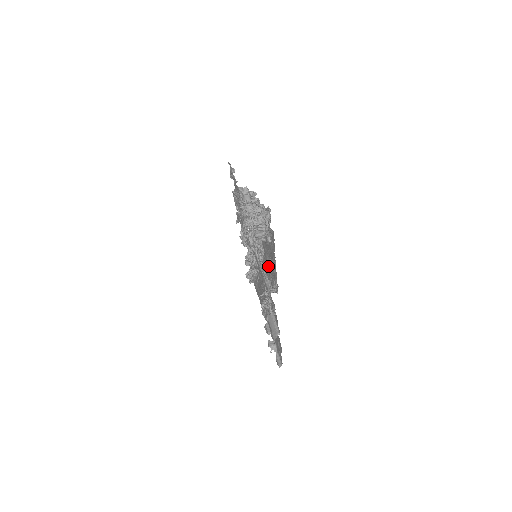
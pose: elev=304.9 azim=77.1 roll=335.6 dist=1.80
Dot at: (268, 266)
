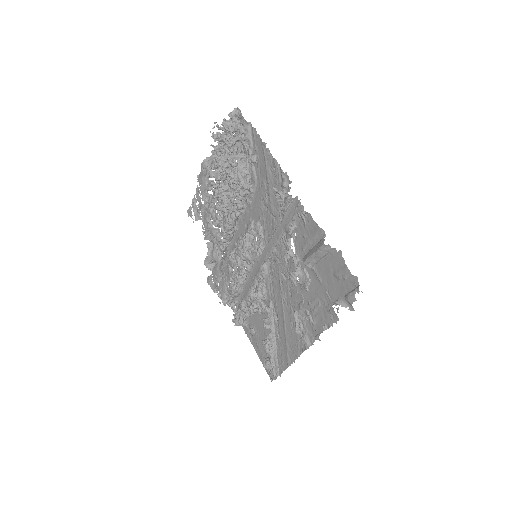
Dot at: (269, 210)
